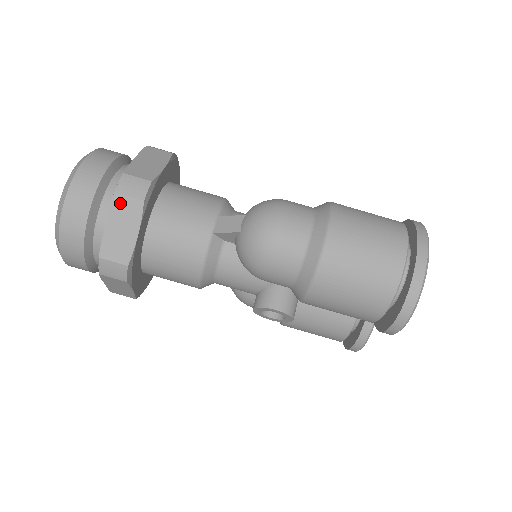
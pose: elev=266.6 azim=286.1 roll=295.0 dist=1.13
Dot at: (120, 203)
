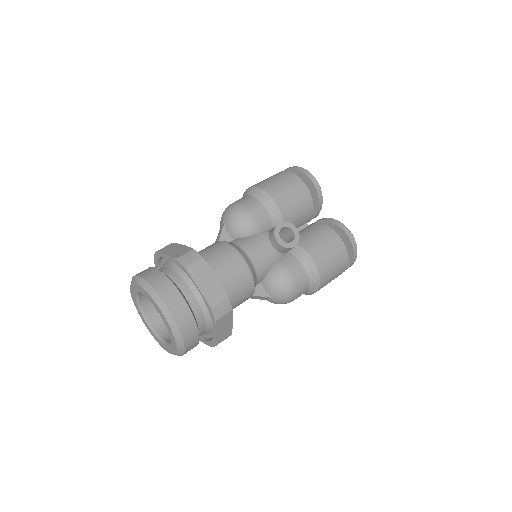
Dot at: (163, 250)
